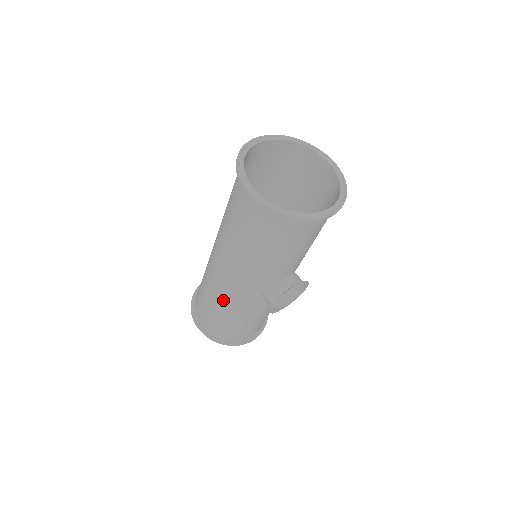
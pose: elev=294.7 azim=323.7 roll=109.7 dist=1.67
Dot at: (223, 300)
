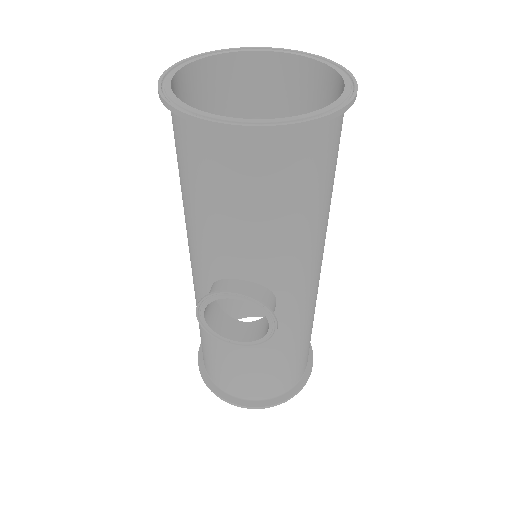
Dot at: occluded
